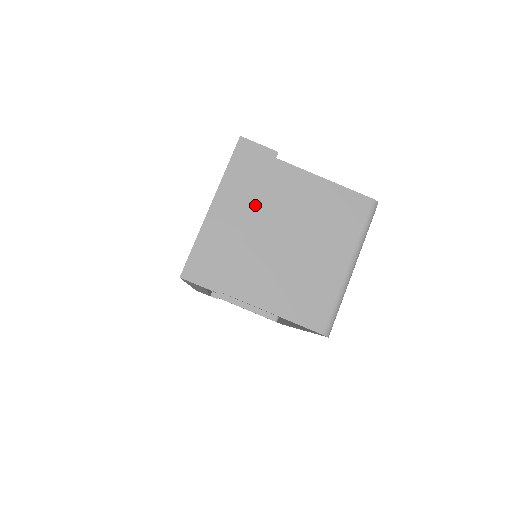
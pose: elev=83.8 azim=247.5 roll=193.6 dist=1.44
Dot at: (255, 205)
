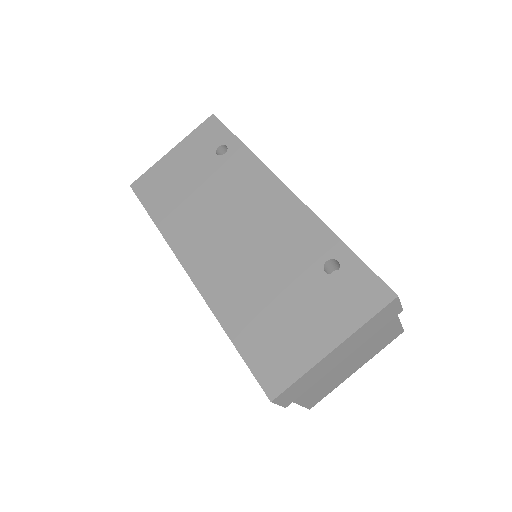
Dot at: occluded
